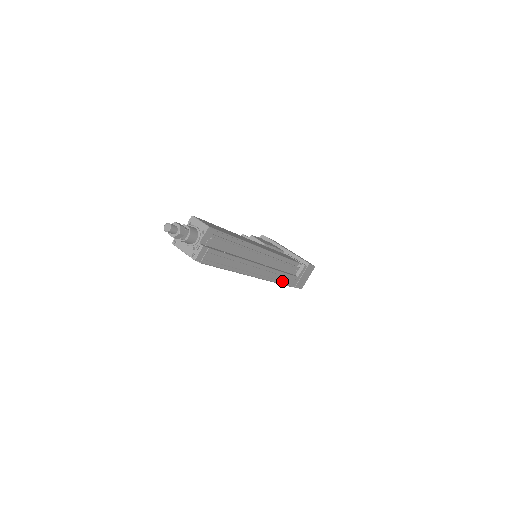
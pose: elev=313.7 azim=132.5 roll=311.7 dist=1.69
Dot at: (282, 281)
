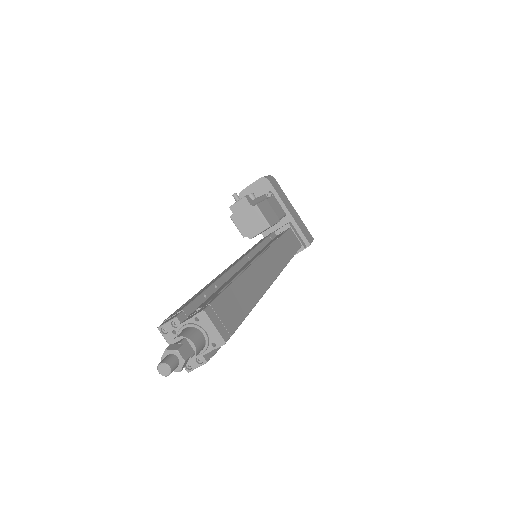
Dot at: occluded
